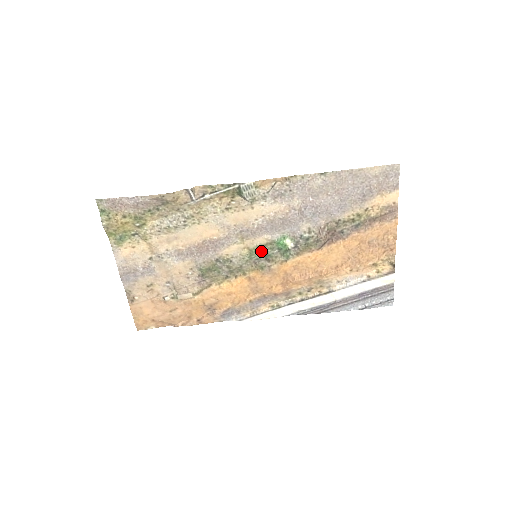
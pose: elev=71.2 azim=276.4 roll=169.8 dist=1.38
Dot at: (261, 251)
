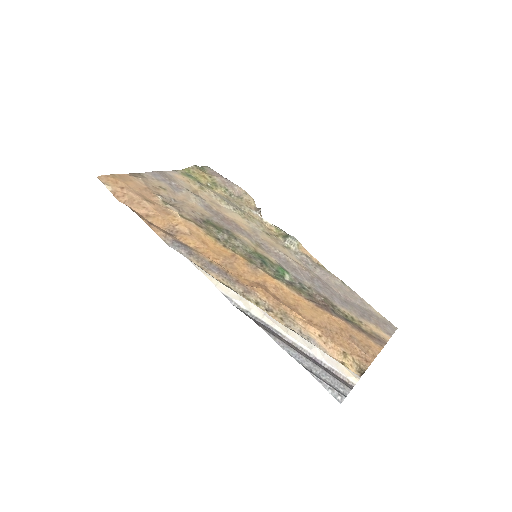
Dot at: (263, 259)
